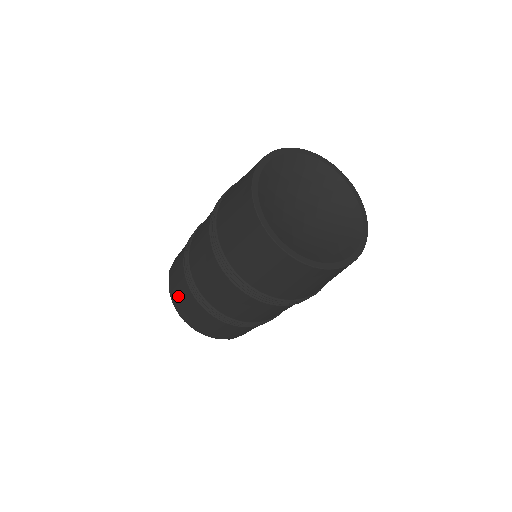
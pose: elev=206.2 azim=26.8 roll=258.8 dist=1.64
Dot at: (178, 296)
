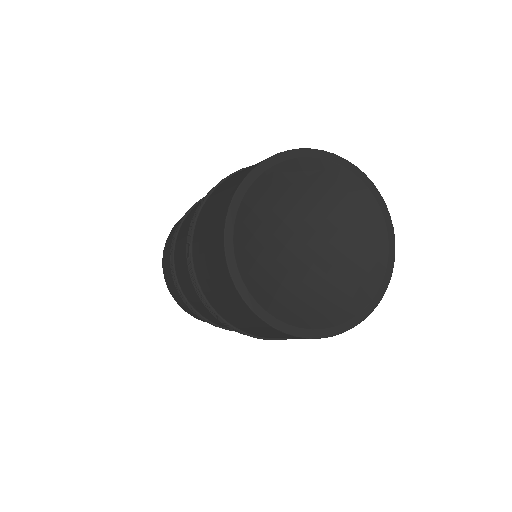
Dot at: (165, 260)
